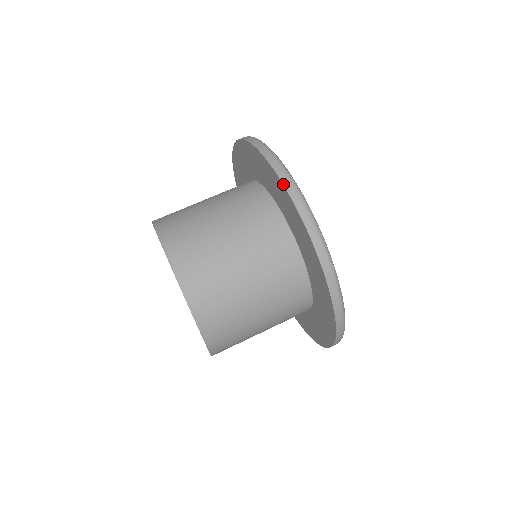
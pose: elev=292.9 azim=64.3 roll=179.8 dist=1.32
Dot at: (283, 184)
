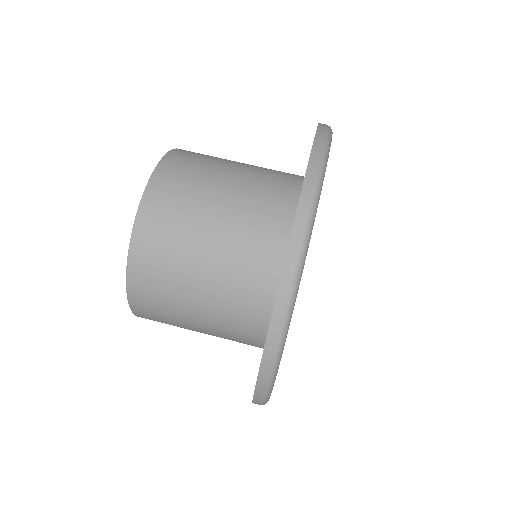
Dot at: (262, 355)
